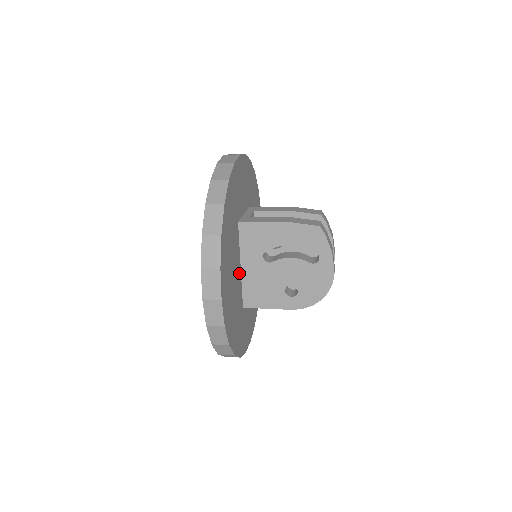
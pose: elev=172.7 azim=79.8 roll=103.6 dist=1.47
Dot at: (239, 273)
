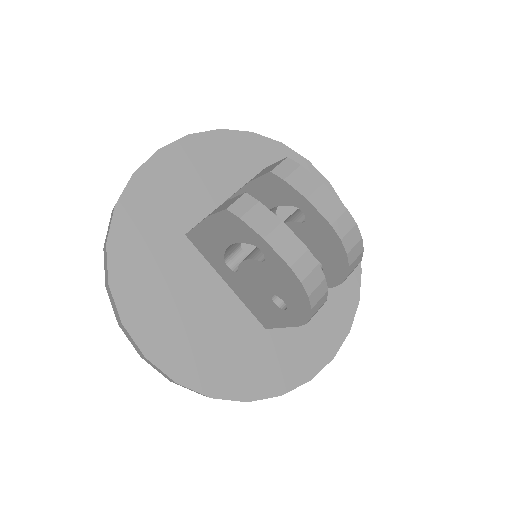
Dot at: (224, 293)
